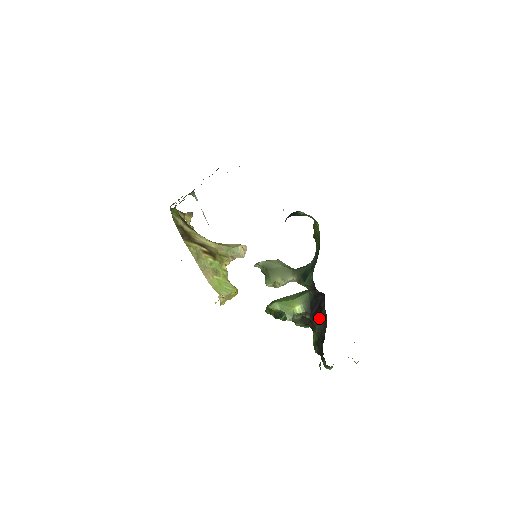
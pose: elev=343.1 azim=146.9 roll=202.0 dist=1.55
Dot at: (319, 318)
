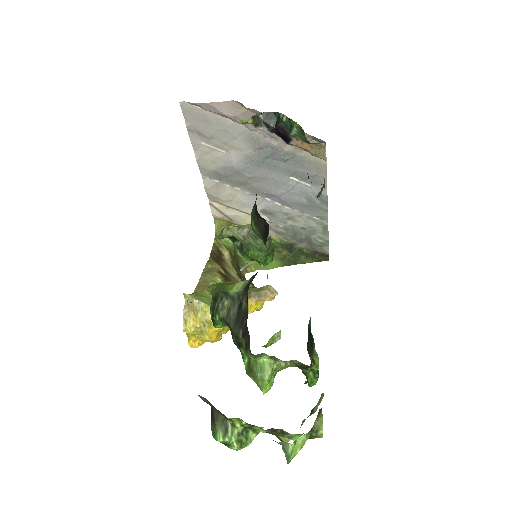
Dot at: occluded
